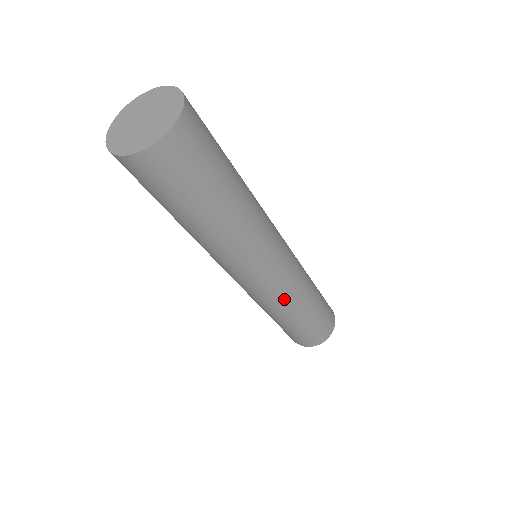
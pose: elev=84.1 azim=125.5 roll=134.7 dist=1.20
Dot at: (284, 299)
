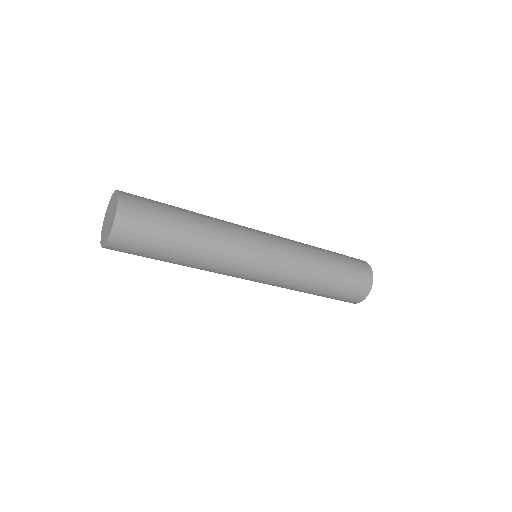
Dot at: (291, 280)
